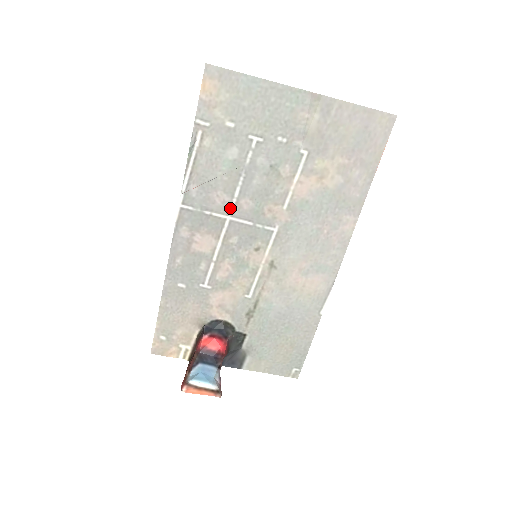
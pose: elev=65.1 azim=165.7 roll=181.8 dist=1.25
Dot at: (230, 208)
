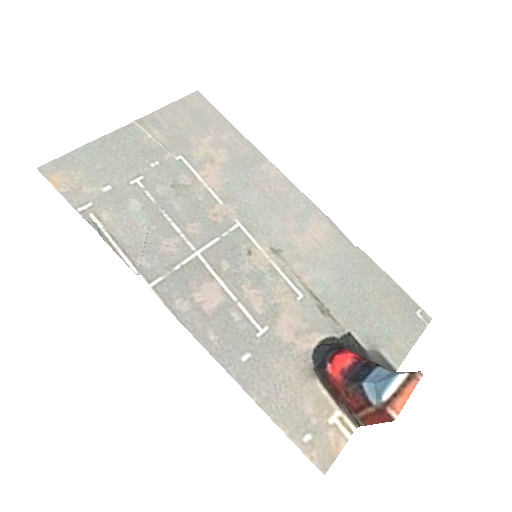
Dot at: (188, 245)
